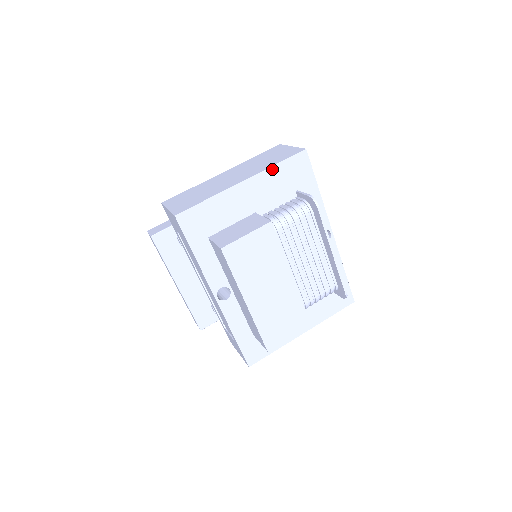
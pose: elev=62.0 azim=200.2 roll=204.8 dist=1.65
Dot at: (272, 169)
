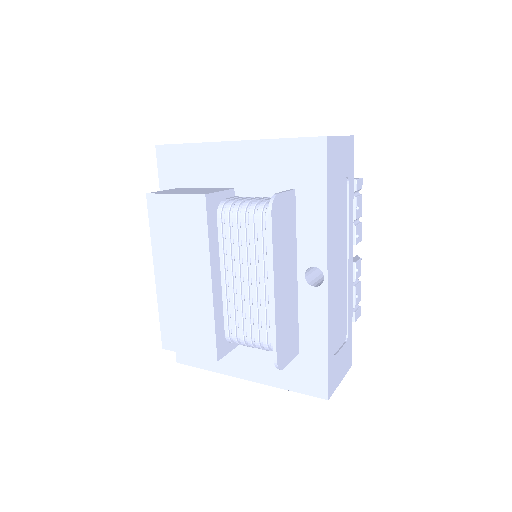
Dot at: (271, 143)
